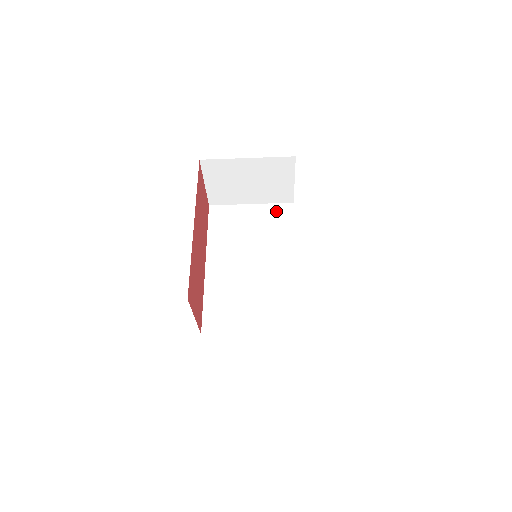
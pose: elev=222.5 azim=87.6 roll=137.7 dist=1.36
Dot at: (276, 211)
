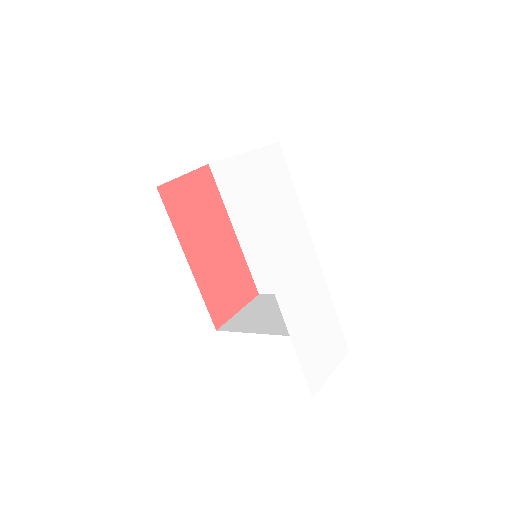
Dot at: occluded
